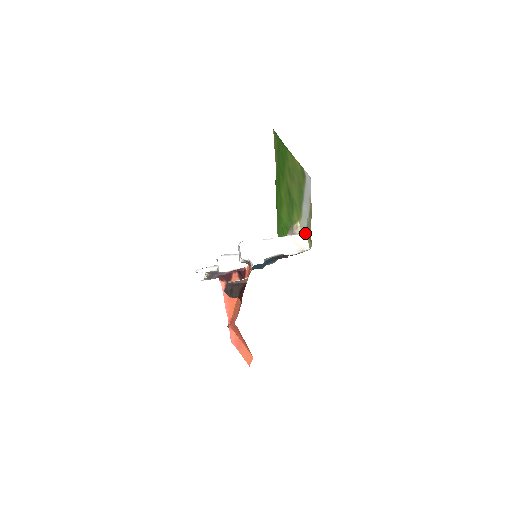
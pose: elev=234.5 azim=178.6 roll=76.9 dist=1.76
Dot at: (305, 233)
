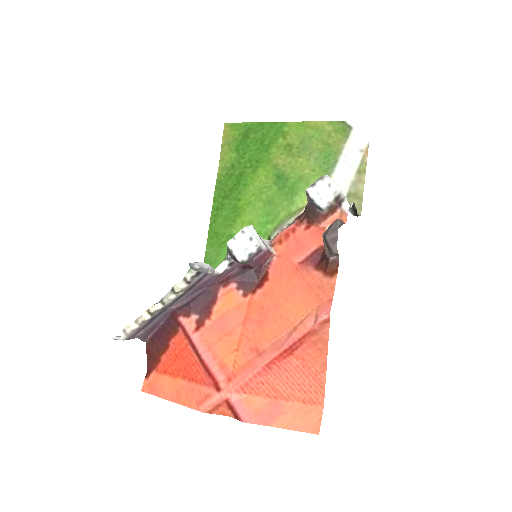
Dot at: occluded
